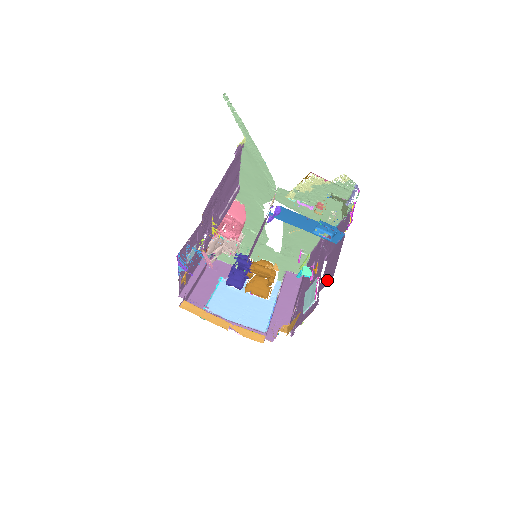
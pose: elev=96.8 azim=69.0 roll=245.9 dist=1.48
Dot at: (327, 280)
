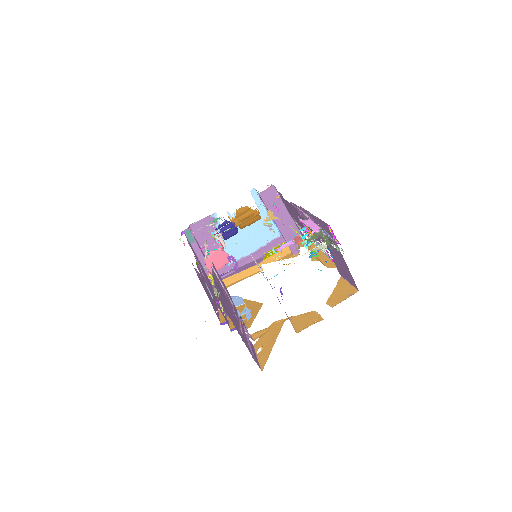
Dot at: (349, 280)
